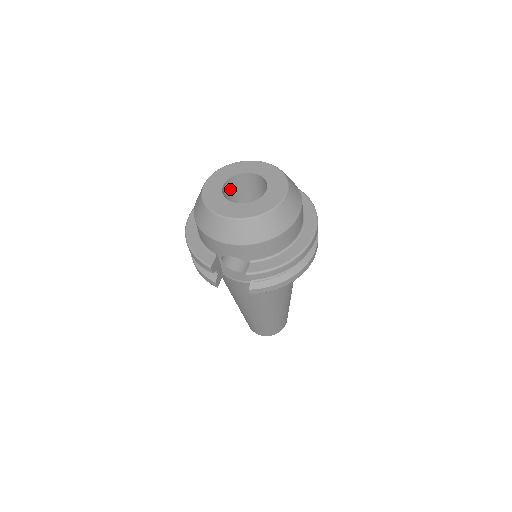
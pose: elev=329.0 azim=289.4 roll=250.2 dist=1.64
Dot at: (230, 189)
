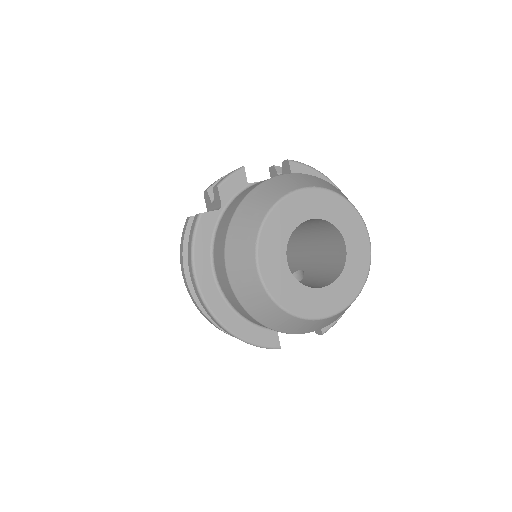
Dot at: occluded
